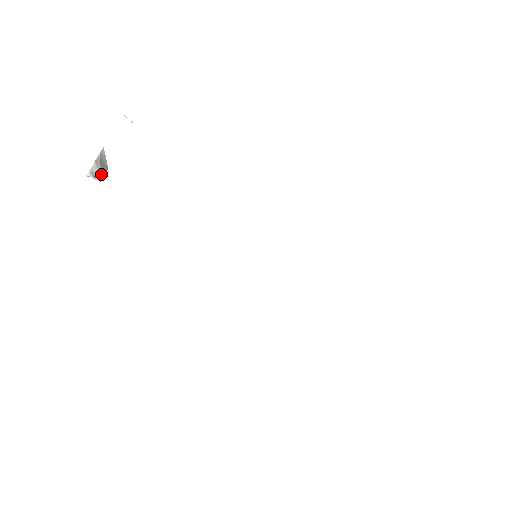
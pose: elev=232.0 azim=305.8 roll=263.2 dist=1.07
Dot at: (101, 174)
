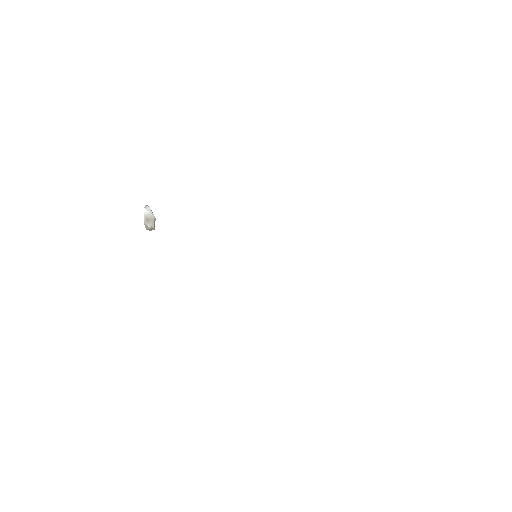
Dot at: (152, 227)
